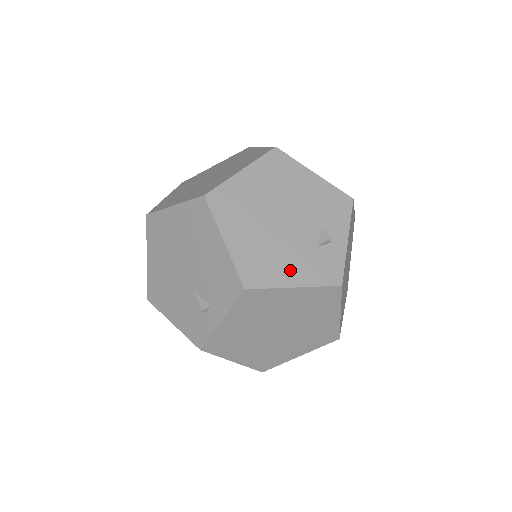
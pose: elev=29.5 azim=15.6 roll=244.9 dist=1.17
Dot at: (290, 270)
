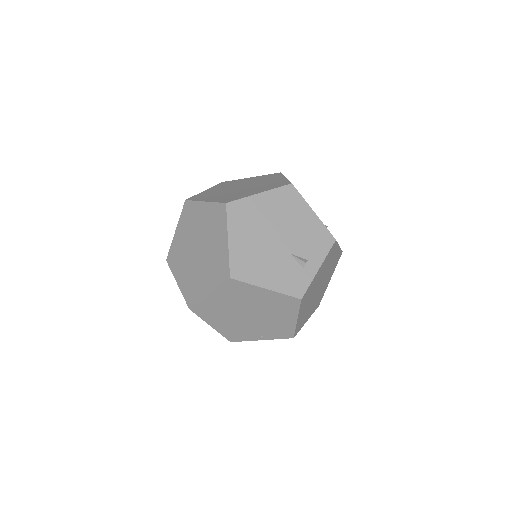
Dot at: occluded
